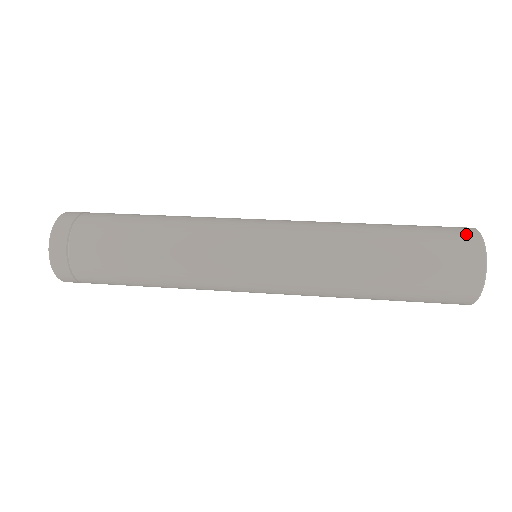
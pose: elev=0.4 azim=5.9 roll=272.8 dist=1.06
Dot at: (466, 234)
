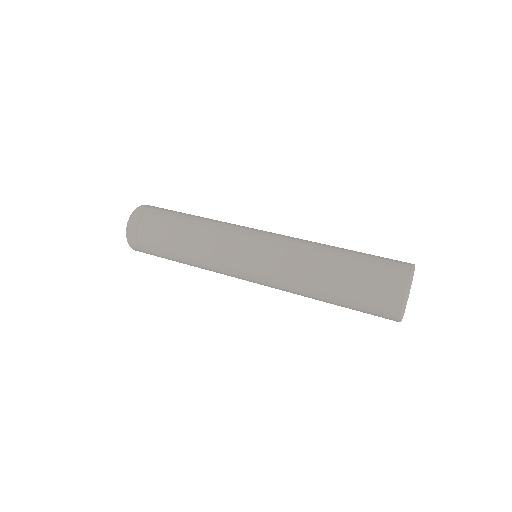
Dot at: (402, 264)
